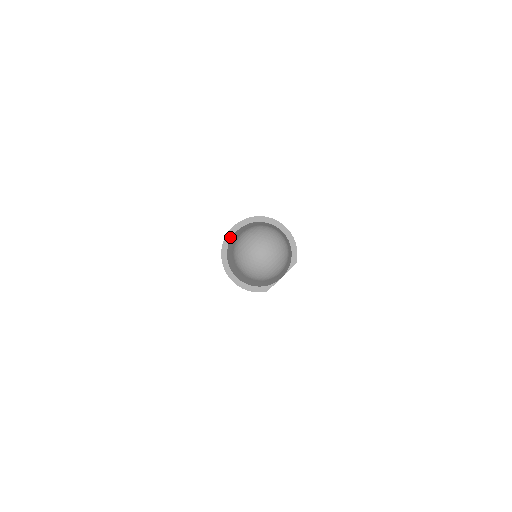
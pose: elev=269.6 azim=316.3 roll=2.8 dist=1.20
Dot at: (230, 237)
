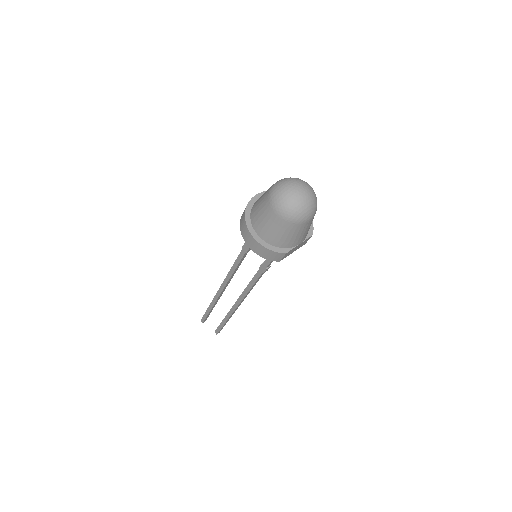
Dot at: (254, 202)
